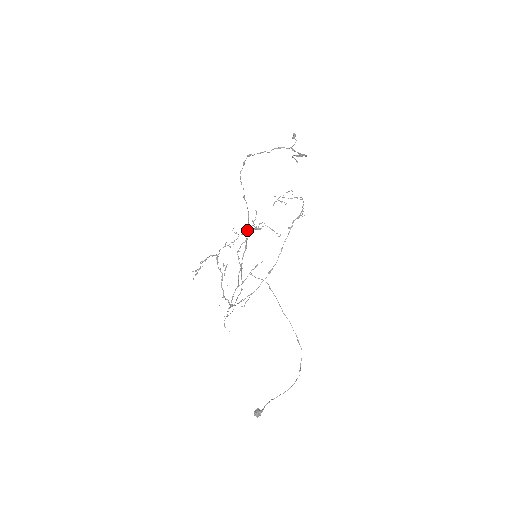
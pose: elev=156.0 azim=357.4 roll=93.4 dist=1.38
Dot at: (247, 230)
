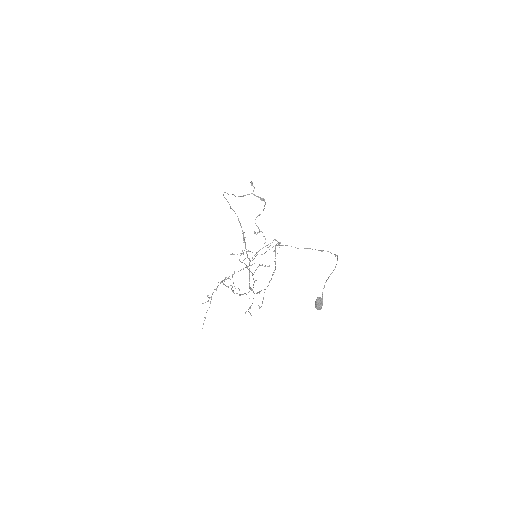
Dot at: occluded
